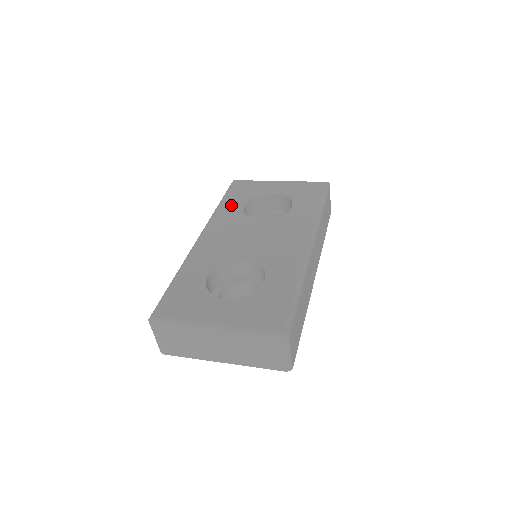
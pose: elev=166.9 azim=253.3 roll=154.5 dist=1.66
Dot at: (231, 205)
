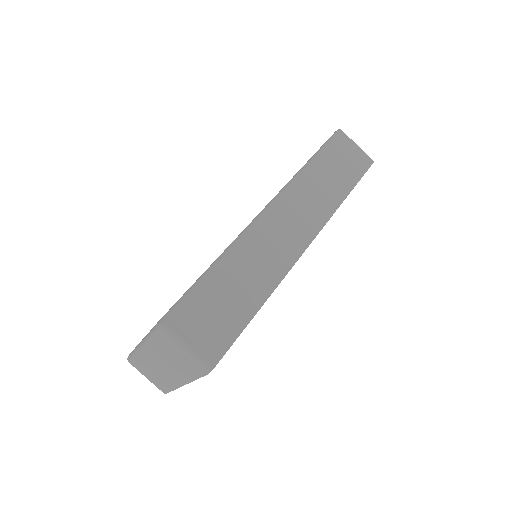
Dot at: occluded
